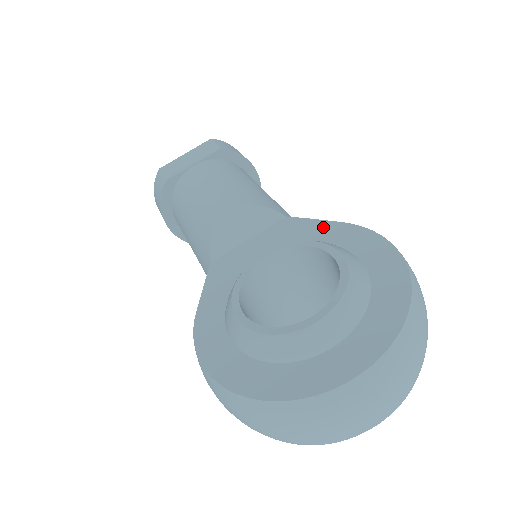
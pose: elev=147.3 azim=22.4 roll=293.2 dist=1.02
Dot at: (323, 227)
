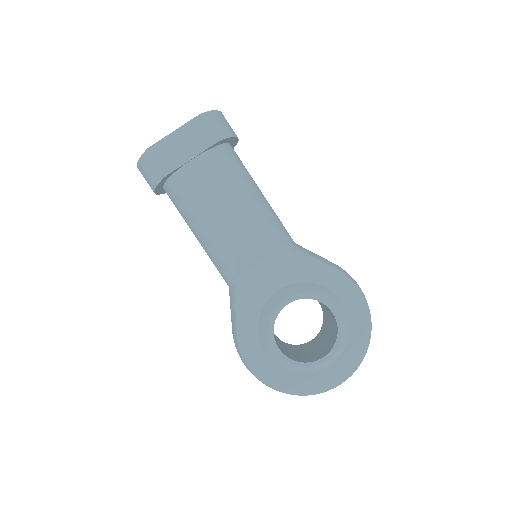
Dot at: (319, 268)
